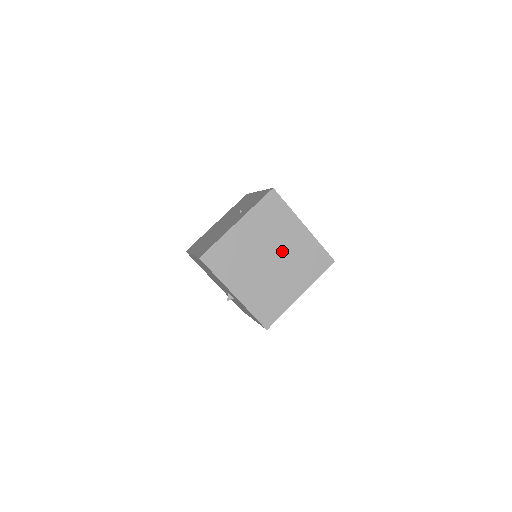
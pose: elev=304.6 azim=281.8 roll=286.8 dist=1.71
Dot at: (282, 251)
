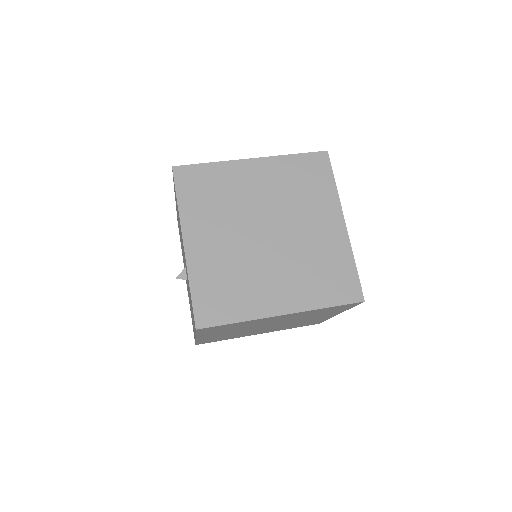
Dot at: (292, 233)
